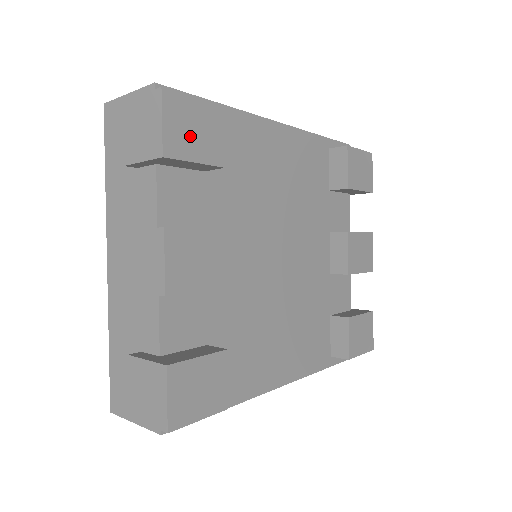
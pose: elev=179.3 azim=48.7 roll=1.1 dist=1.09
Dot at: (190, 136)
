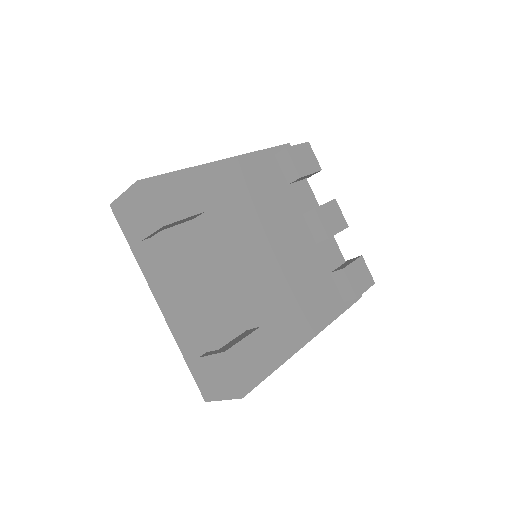
Dot at: (174, 204)
